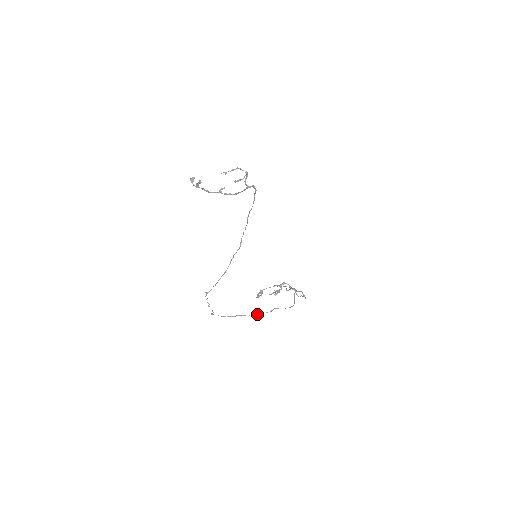
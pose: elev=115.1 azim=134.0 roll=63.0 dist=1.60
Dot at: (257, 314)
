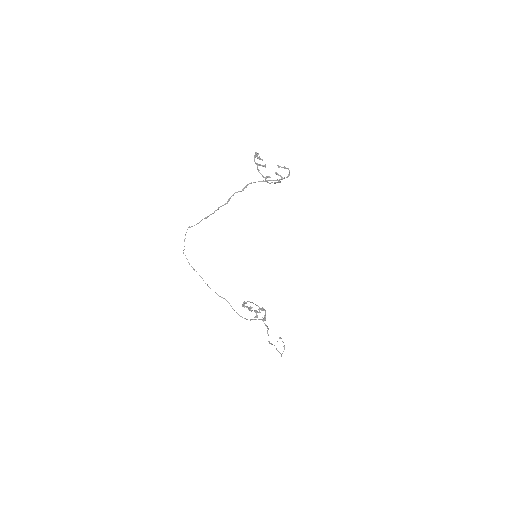
Dot at: occluded
